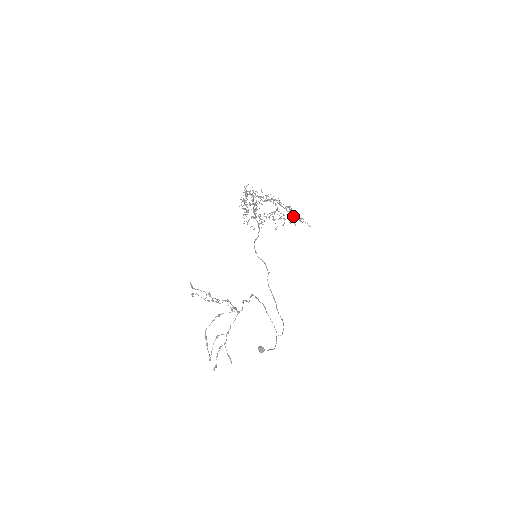
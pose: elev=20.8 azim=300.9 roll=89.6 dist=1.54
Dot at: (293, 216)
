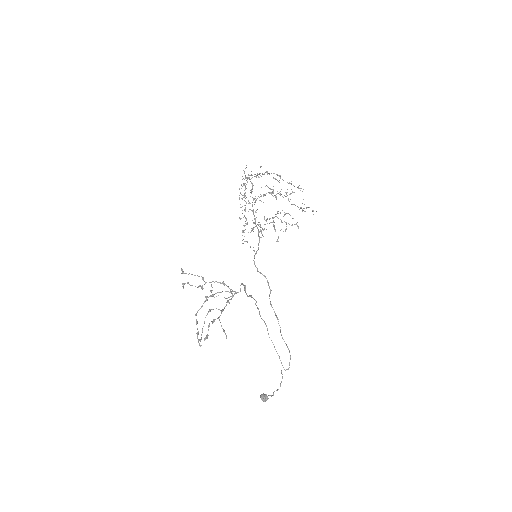
Dot at: occluded
